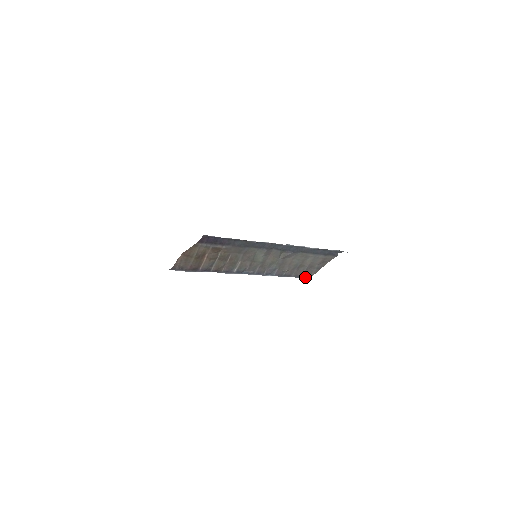
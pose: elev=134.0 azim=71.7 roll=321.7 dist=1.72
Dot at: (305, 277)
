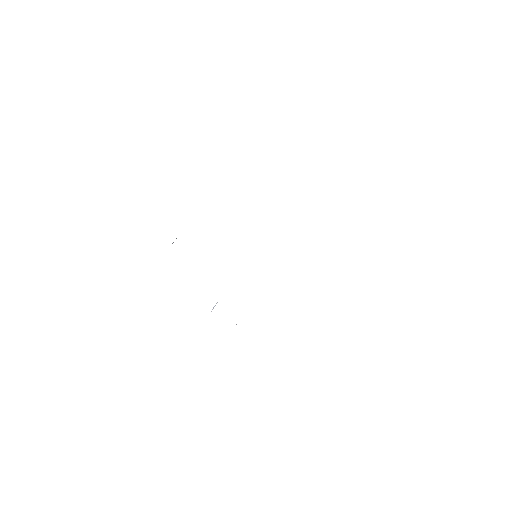
Dot at: occluded
